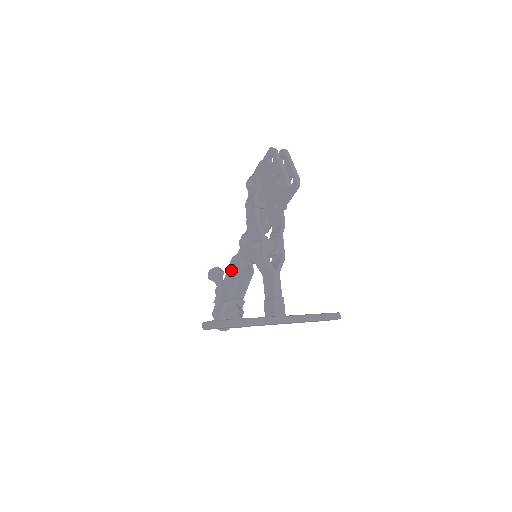
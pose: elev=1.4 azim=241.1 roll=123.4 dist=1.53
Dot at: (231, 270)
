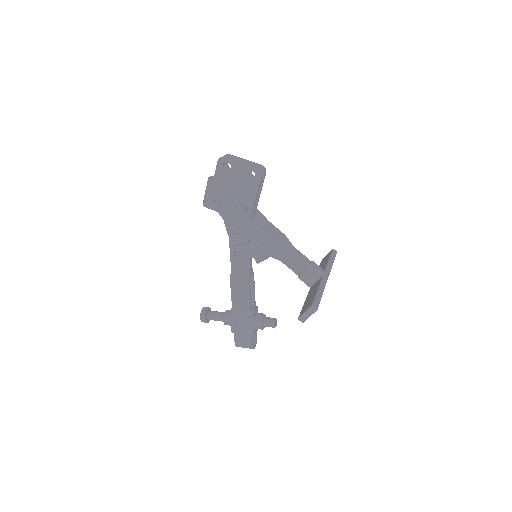
Dot at: (237, 288)
